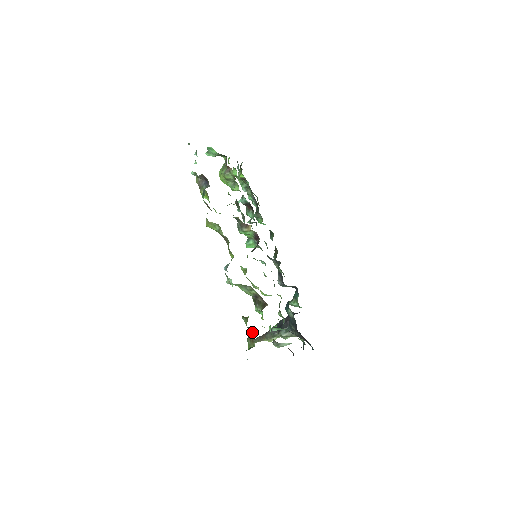
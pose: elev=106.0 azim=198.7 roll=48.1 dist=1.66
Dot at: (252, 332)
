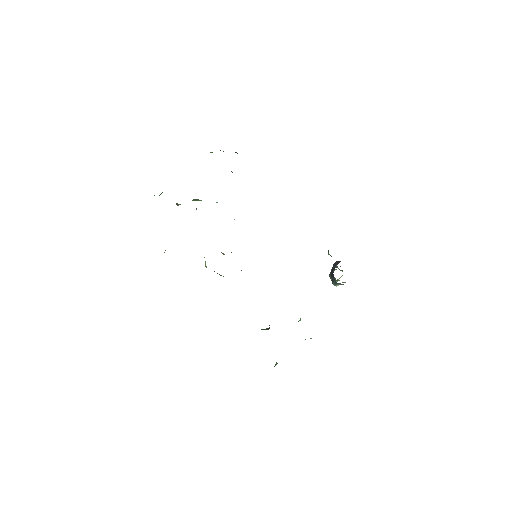
Dot at: occluded
